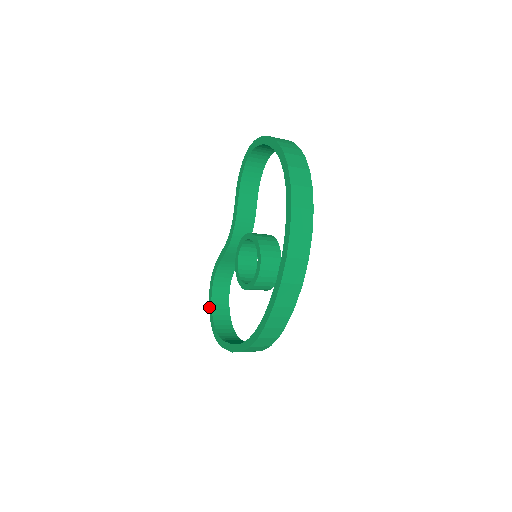
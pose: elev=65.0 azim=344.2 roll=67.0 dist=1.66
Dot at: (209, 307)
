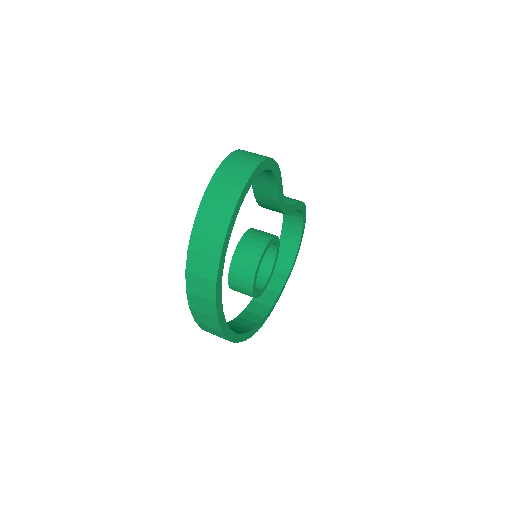
Dot at: occluded
